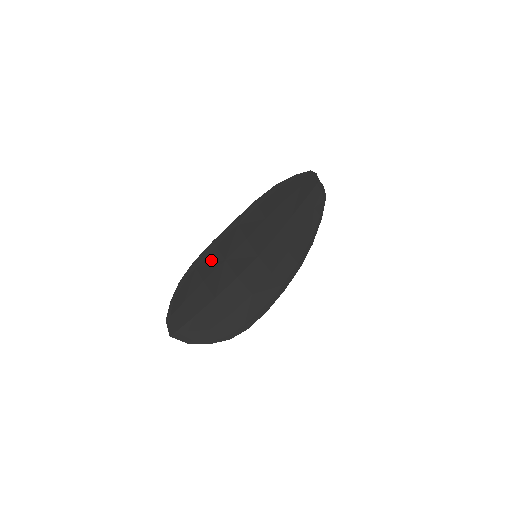
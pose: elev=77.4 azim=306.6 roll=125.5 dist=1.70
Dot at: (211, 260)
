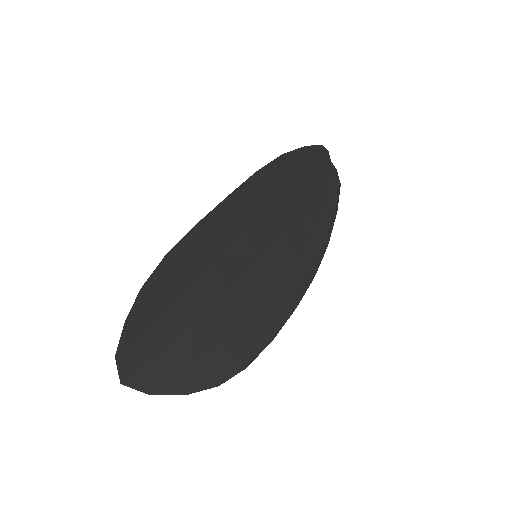
Dot at: (193, 255)
